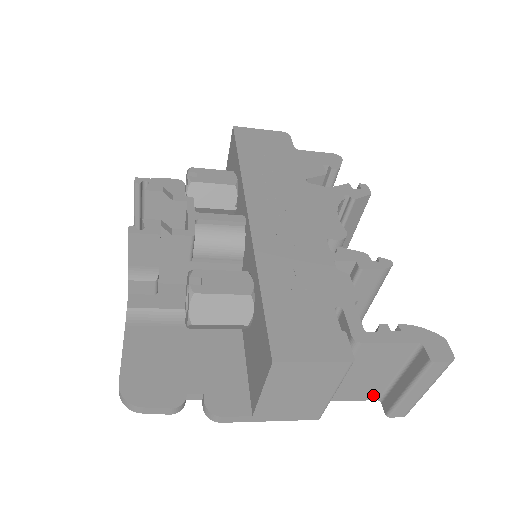
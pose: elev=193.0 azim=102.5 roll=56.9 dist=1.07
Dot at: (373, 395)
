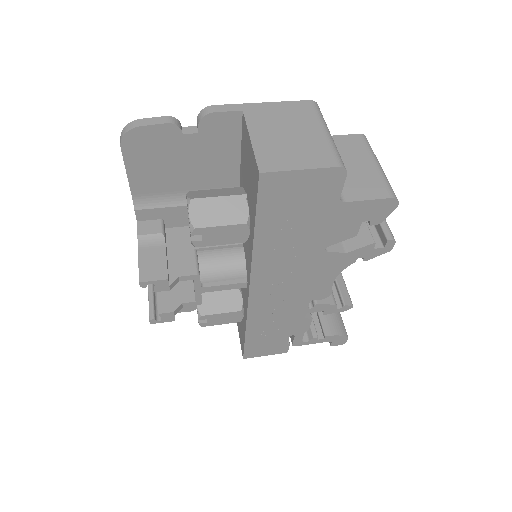
Dot at: occluded
